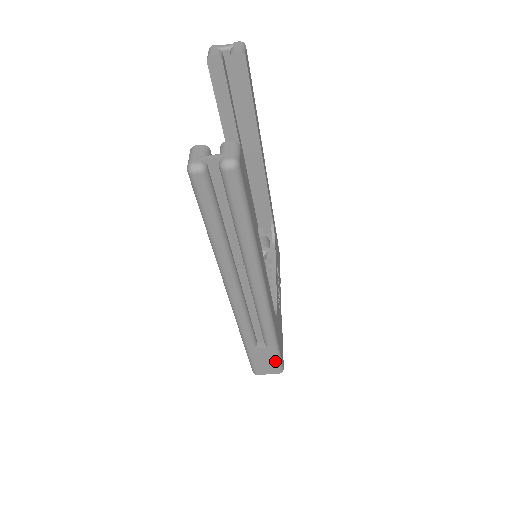
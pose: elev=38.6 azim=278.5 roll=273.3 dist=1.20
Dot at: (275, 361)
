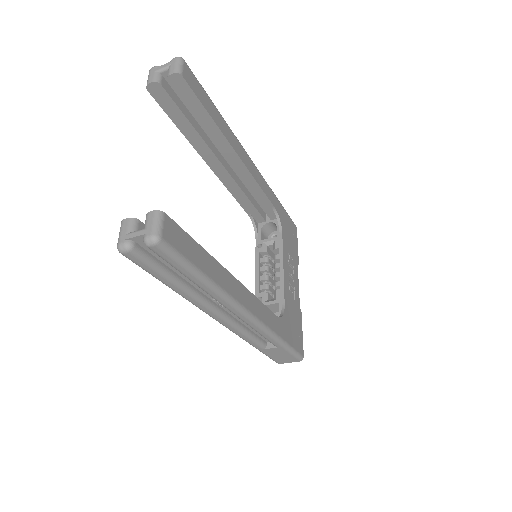
Dot at: (290, 354)
